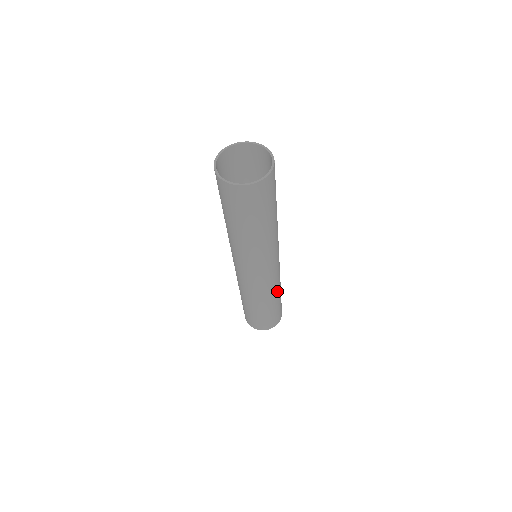
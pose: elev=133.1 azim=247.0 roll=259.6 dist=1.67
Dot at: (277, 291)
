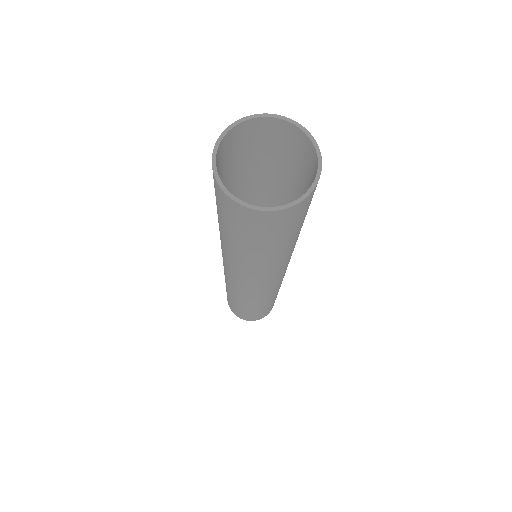
Dot at: (276, 293)
